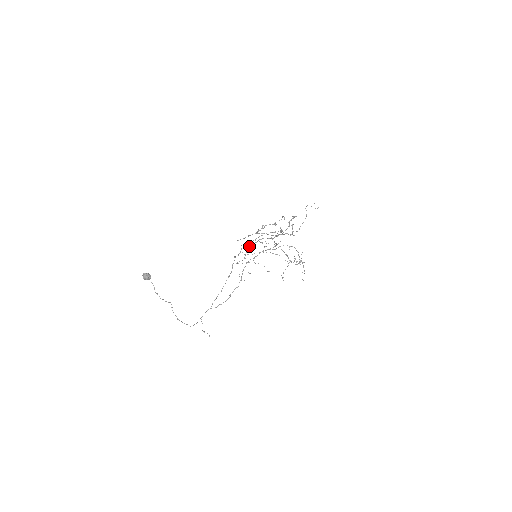
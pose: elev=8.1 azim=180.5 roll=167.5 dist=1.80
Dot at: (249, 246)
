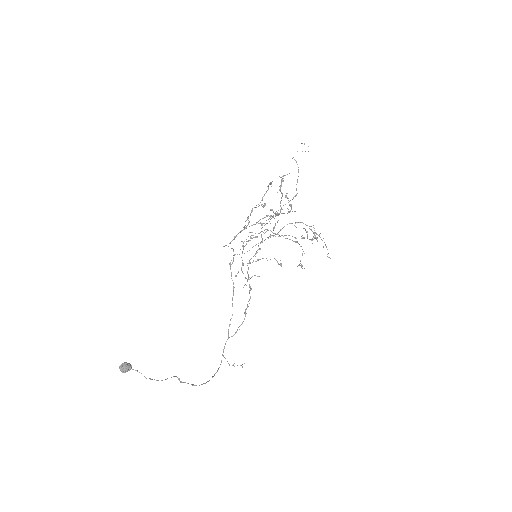
Dot at: occluded
